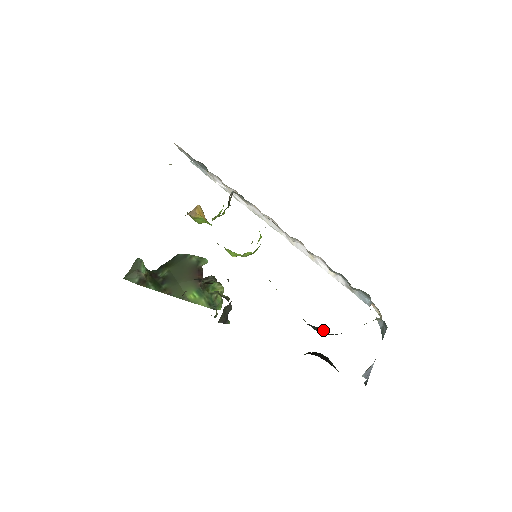
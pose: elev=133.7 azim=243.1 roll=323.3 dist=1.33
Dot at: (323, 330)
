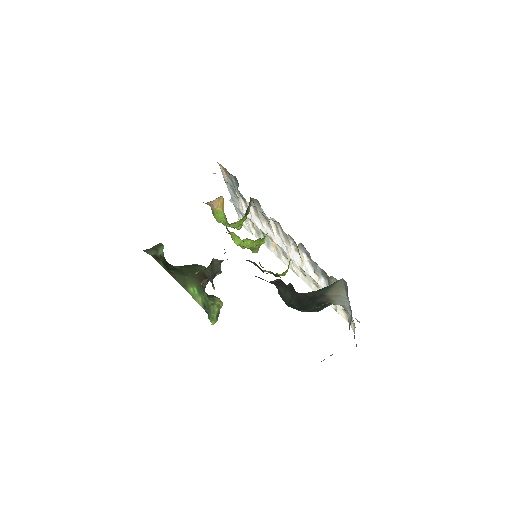
Dot at: (291, 288)
